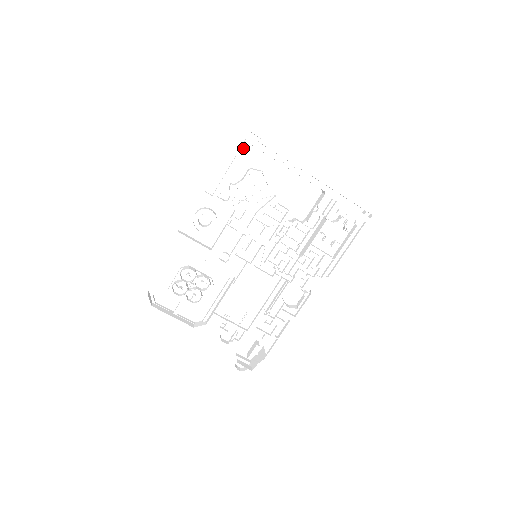
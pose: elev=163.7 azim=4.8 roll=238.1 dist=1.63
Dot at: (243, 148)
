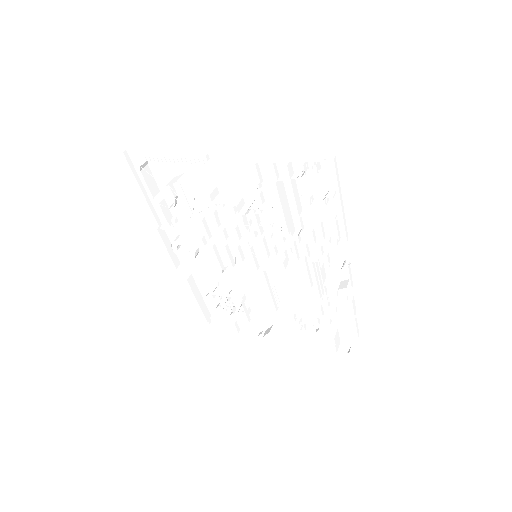
Dot at: (149, 165)
